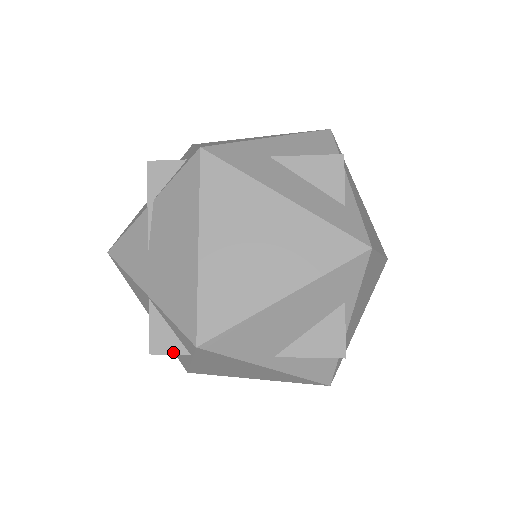
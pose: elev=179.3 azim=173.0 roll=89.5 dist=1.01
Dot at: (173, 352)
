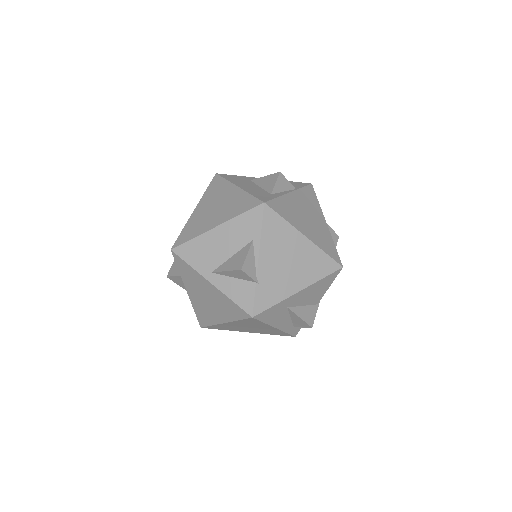
Dot at: (175, 275)
